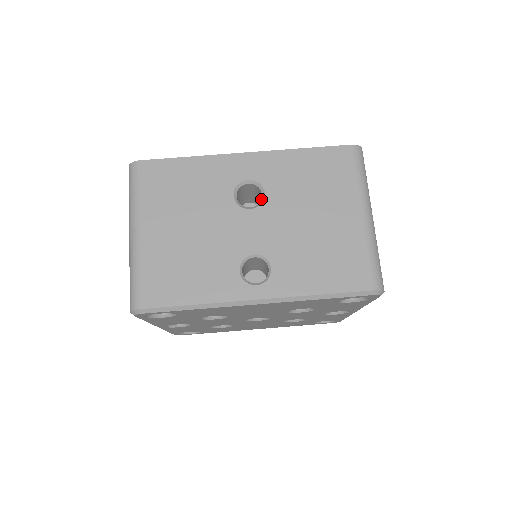
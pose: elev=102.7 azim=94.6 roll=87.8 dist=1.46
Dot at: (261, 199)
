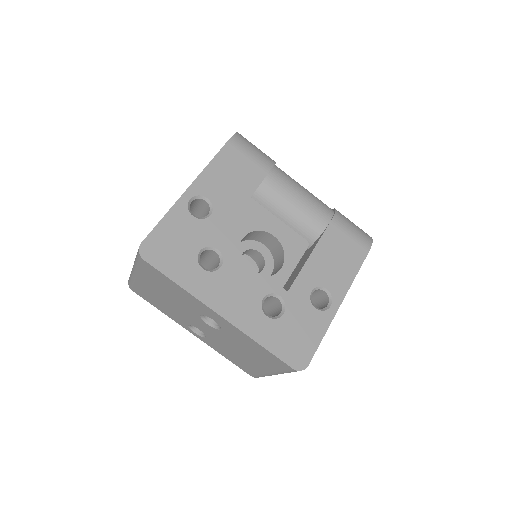
Dot at: (218, 327)
